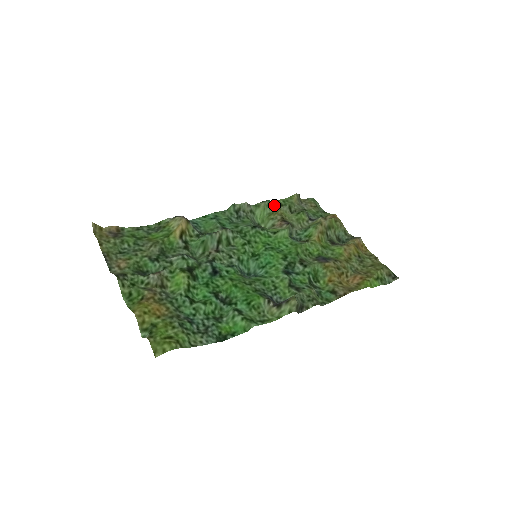
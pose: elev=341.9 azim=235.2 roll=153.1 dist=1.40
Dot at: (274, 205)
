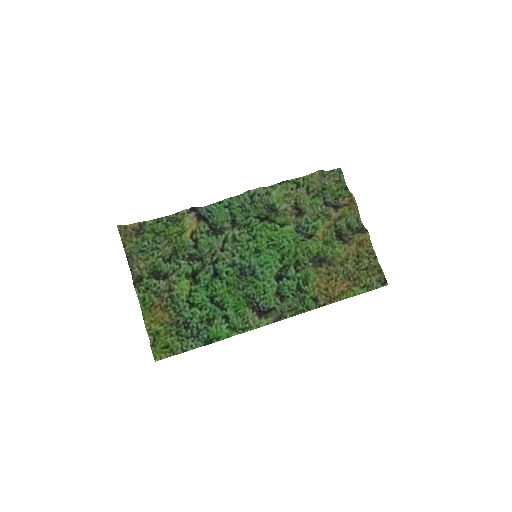
Dot at: (291, 186)
